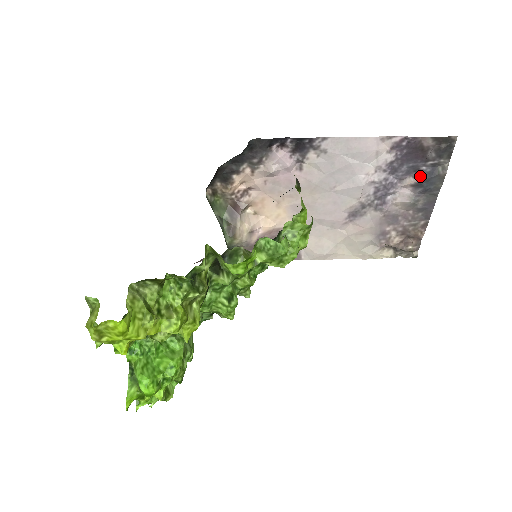
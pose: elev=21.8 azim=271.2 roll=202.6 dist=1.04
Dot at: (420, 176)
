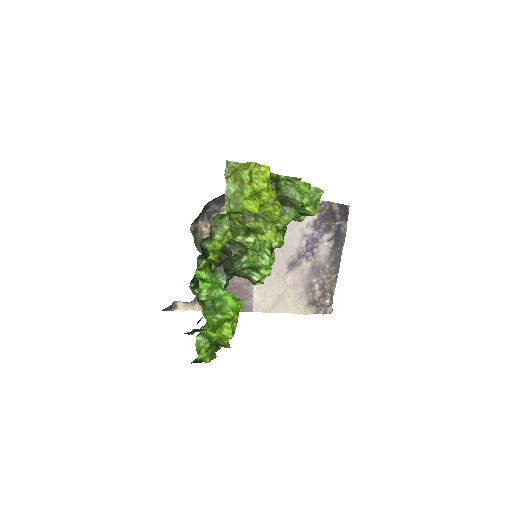
Dot at: (333, 232)
